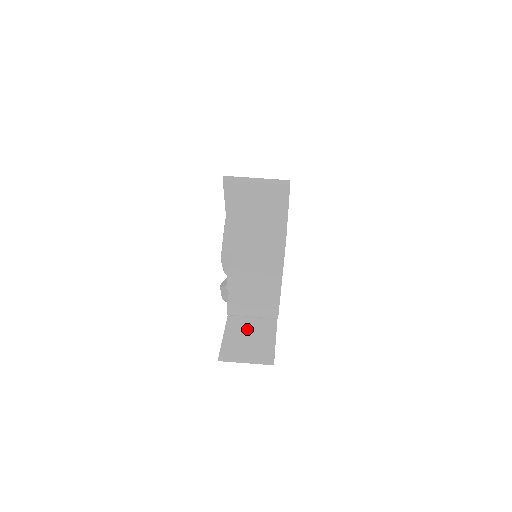
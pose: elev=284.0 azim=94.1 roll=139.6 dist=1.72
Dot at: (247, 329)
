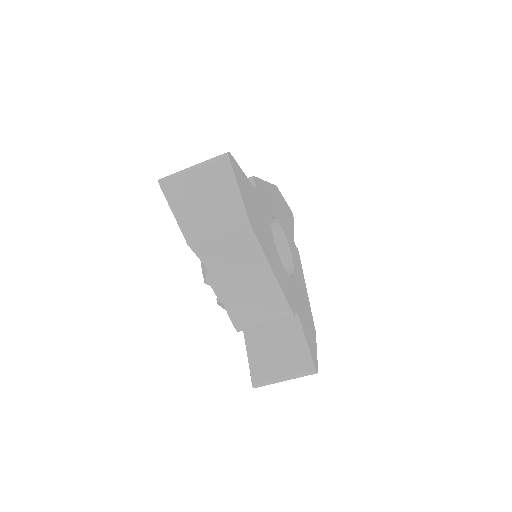
Dot at: occluded
